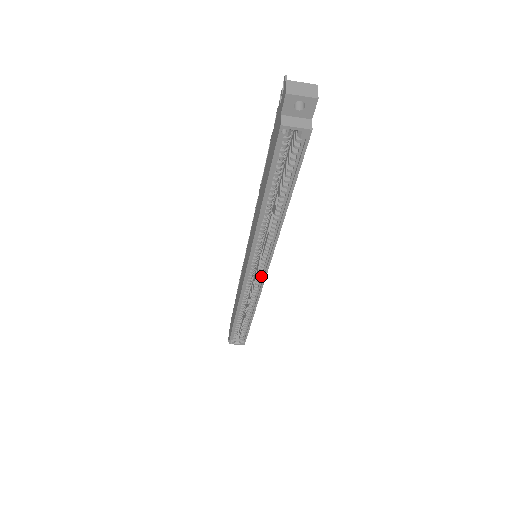
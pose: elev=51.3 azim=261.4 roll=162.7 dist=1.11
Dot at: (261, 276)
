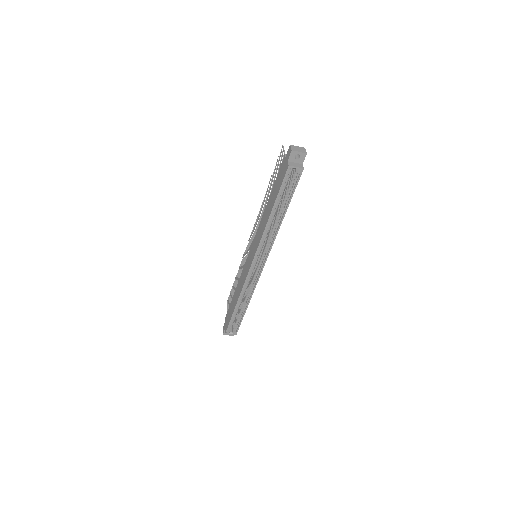
Dot at: (260, 268)
